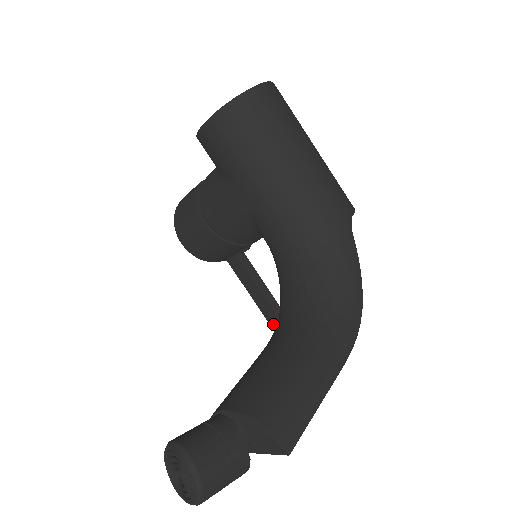
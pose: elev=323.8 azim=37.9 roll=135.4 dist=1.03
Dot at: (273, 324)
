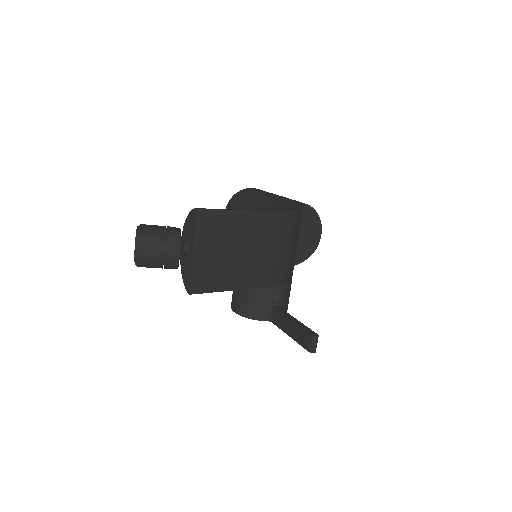
Dot at: (307, 346)
